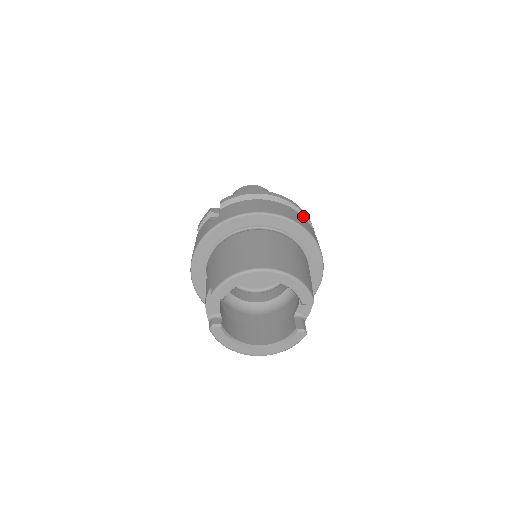
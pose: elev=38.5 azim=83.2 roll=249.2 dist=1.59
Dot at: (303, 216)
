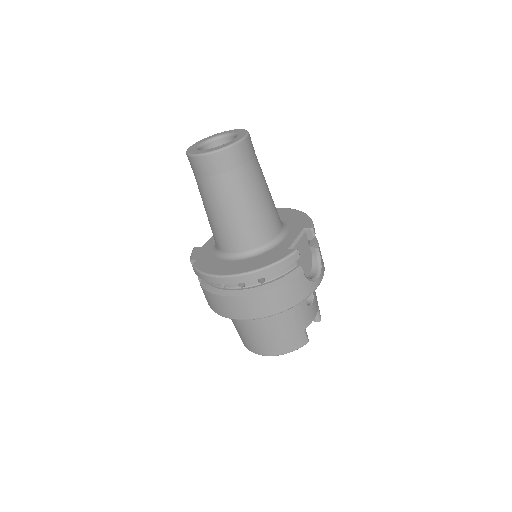
Dot at: occluded
